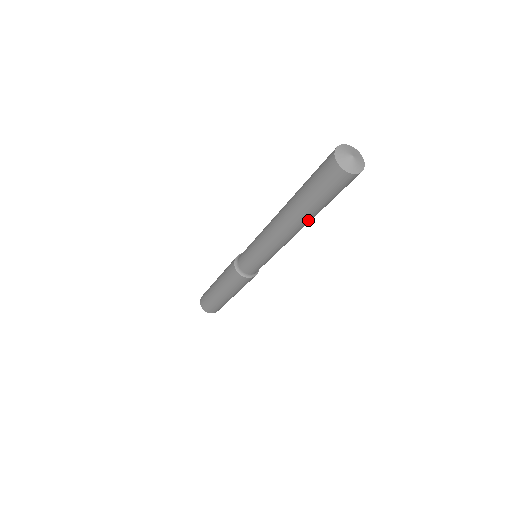
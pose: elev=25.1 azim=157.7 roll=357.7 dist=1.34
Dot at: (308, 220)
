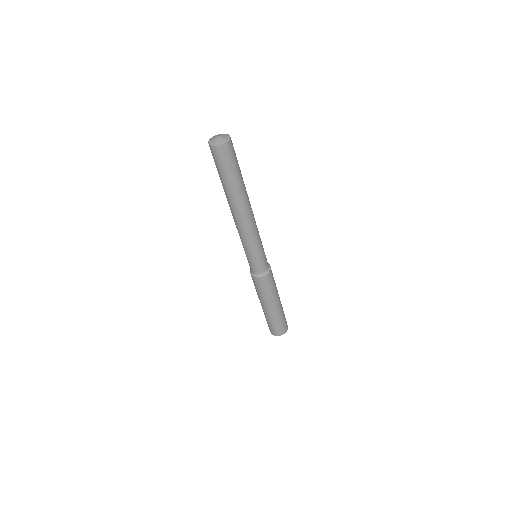
Dot at: (236, 199)
